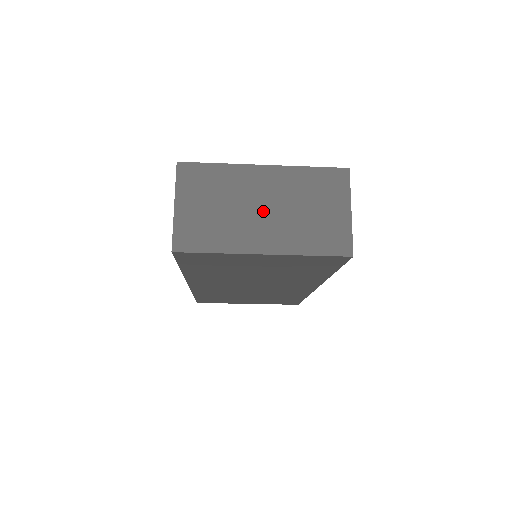
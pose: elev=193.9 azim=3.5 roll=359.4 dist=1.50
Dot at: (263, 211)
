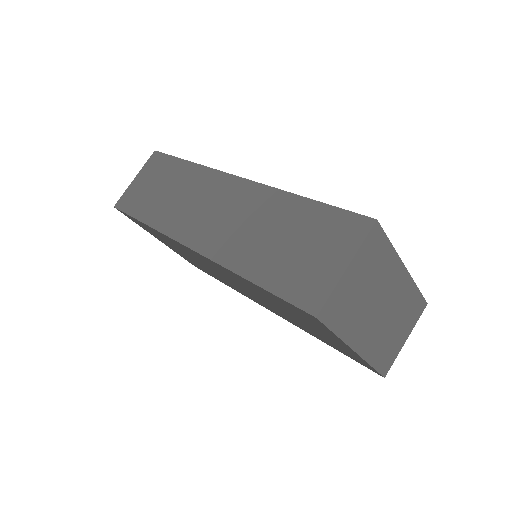
Dot at: (380, 312)
